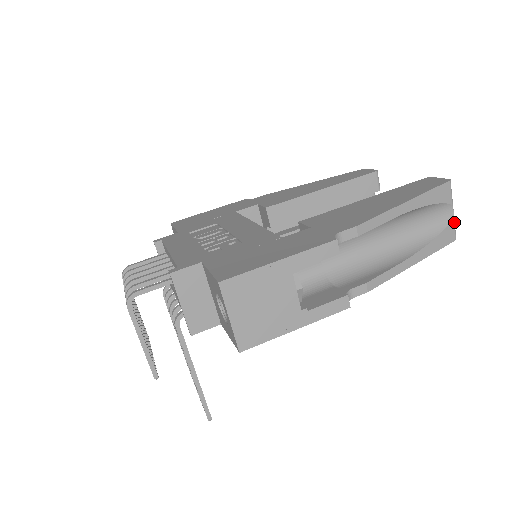
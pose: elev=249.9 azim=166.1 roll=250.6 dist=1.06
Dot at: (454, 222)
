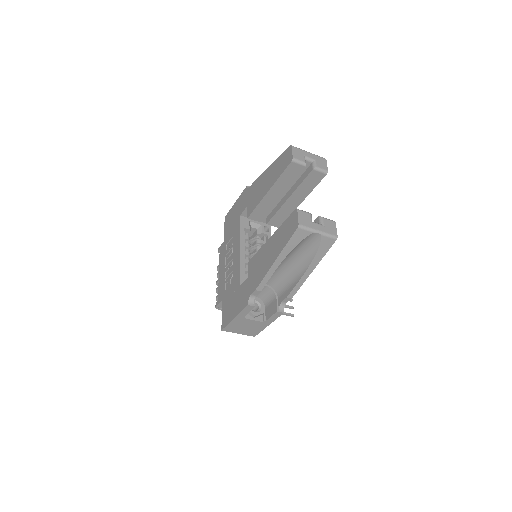
Dot at: (325, 236)
